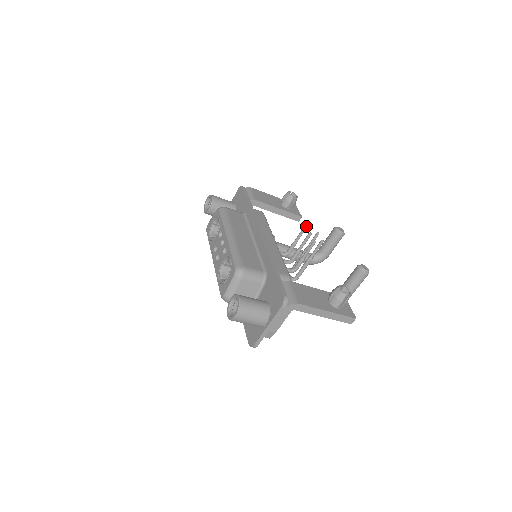
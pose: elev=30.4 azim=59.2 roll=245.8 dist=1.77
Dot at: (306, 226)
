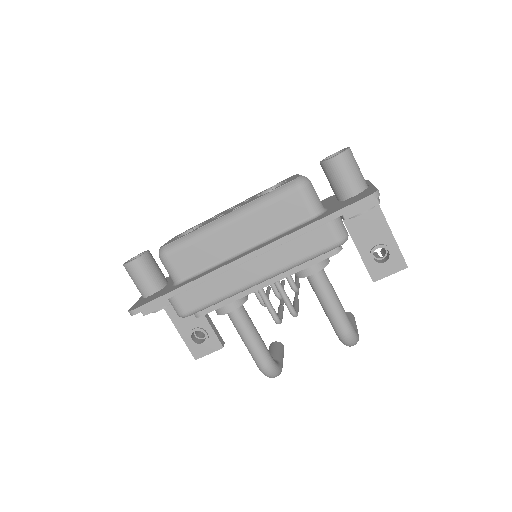
Dot at: occluded
